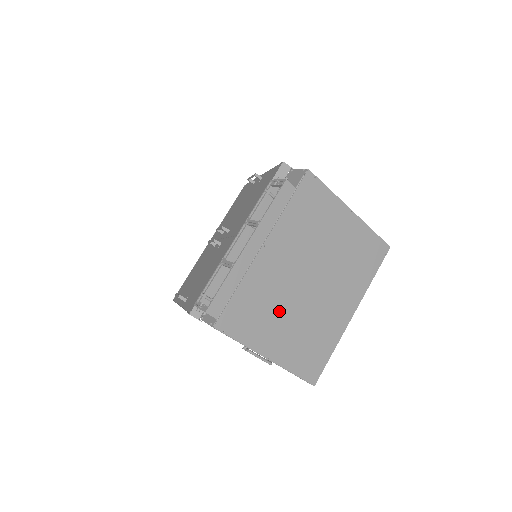
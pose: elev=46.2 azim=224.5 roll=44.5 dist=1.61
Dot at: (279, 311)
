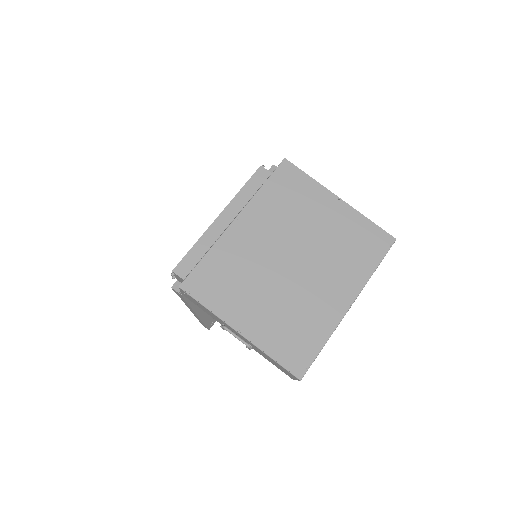
Dot at: (253, 284)
